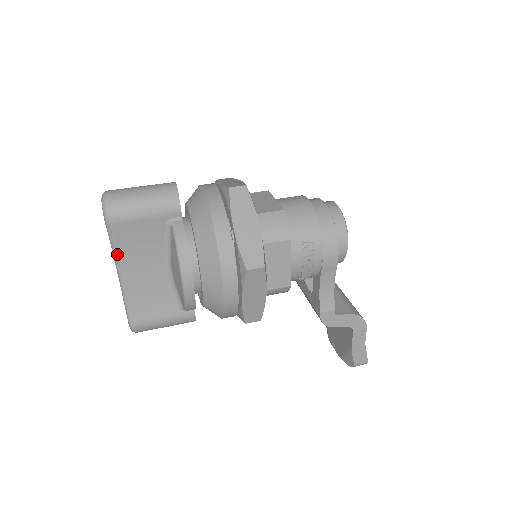
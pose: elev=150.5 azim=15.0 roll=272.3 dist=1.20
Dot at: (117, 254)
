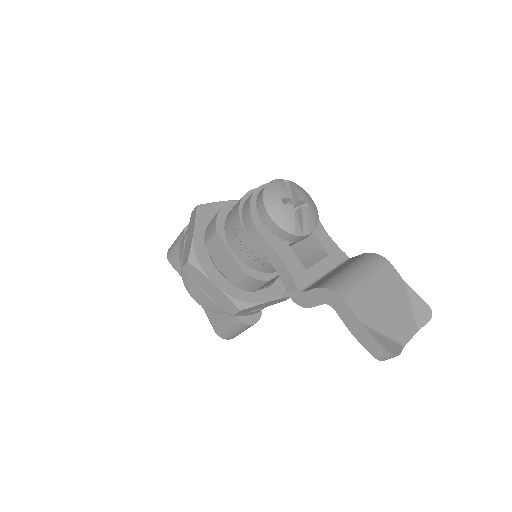
Dot at: occluded
